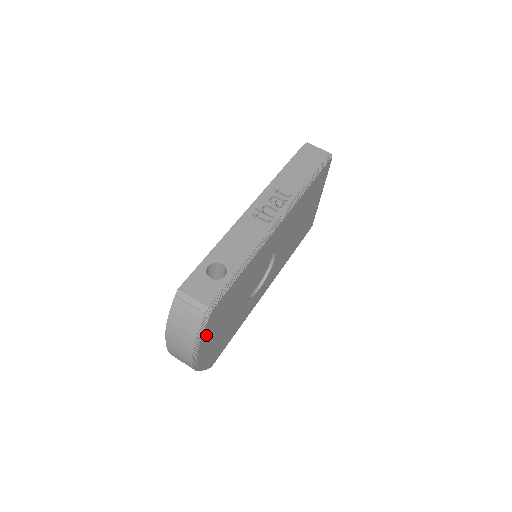
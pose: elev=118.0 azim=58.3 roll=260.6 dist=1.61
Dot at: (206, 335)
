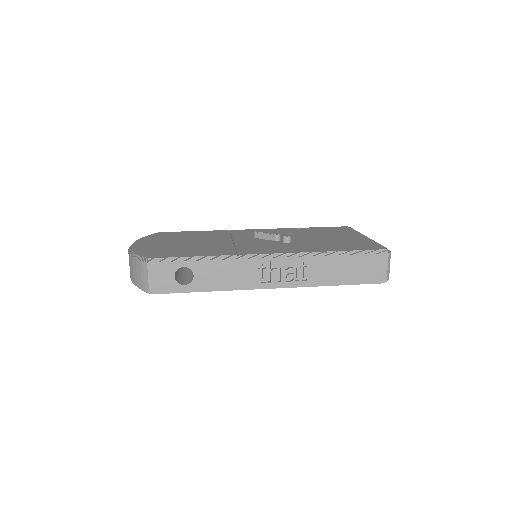
Dot at: occluded
